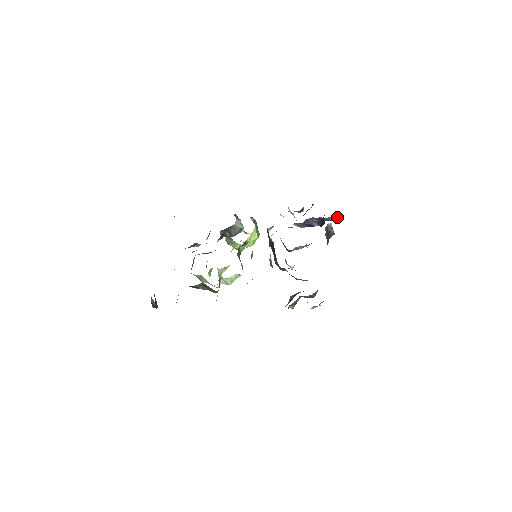
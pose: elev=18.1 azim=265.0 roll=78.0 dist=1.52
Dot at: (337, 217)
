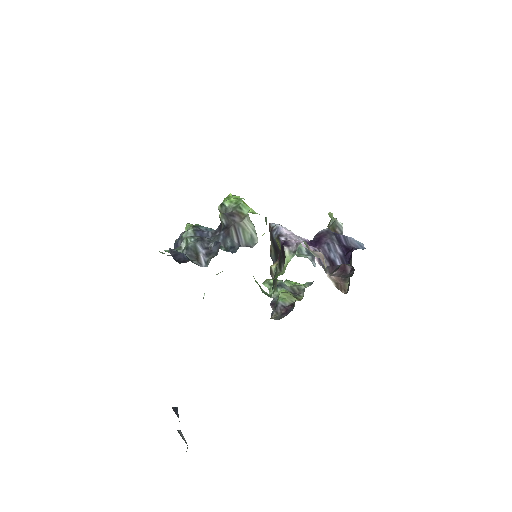
Dot at: (358, 244)
